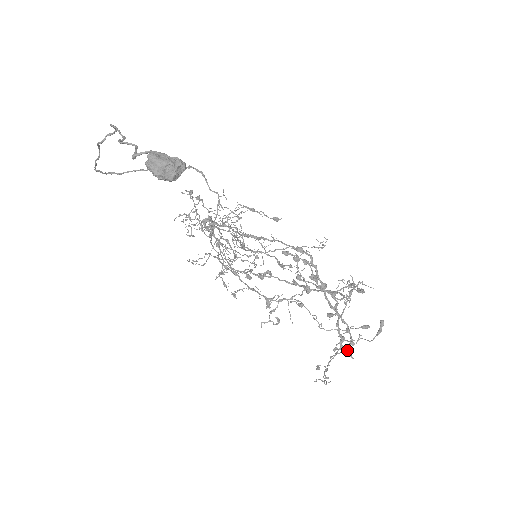
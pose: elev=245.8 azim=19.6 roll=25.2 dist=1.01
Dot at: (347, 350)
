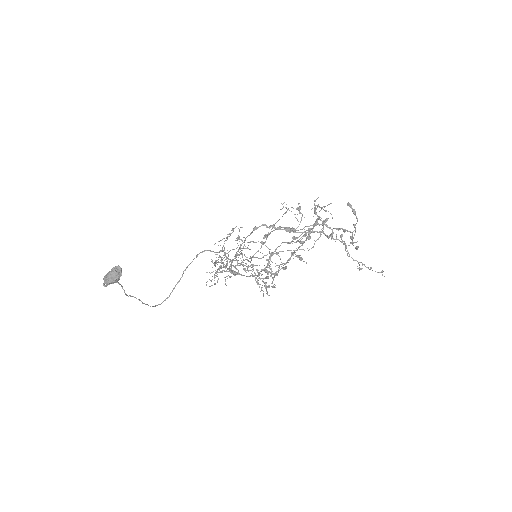
Dot at: (352, 242)
